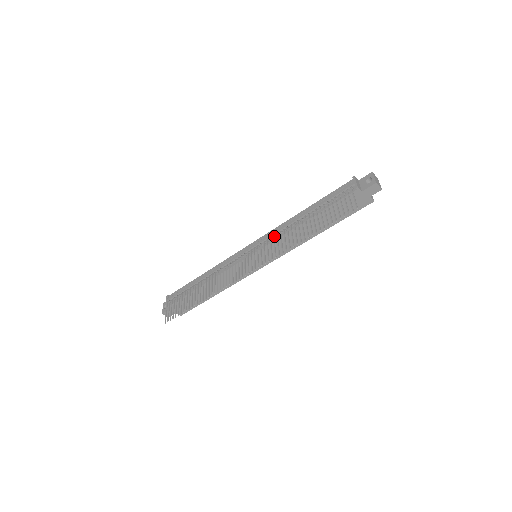
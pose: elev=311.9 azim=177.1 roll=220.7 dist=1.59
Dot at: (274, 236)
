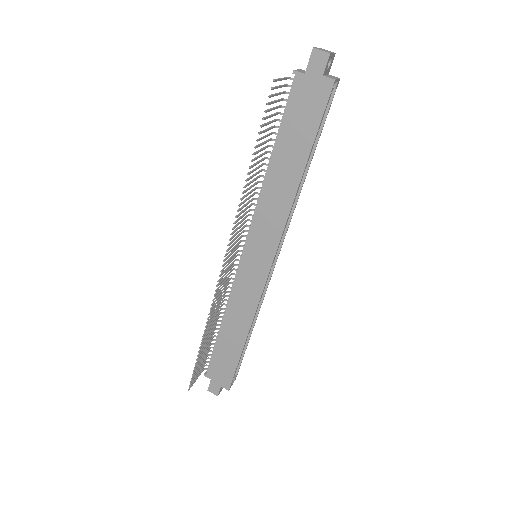
Dot at: occluded
